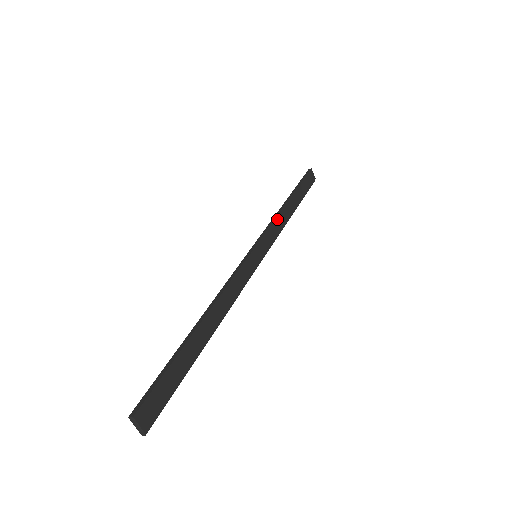
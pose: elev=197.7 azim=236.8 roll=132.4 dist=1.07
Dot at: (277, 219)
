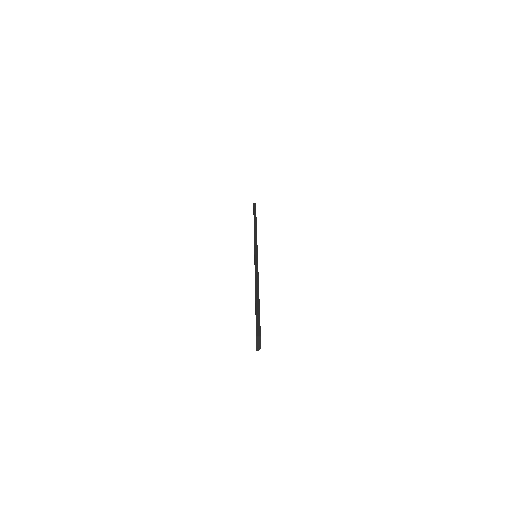
Dot at: occluded
